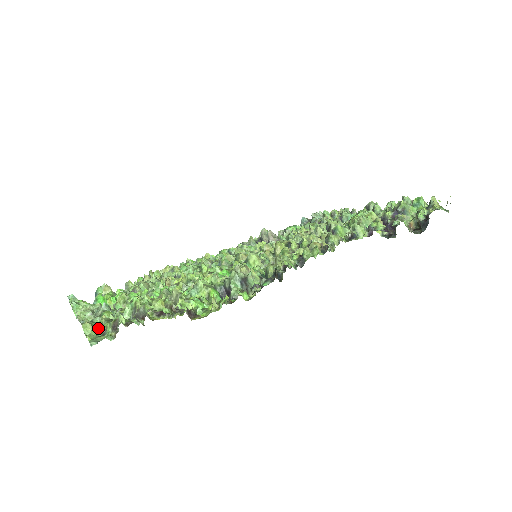
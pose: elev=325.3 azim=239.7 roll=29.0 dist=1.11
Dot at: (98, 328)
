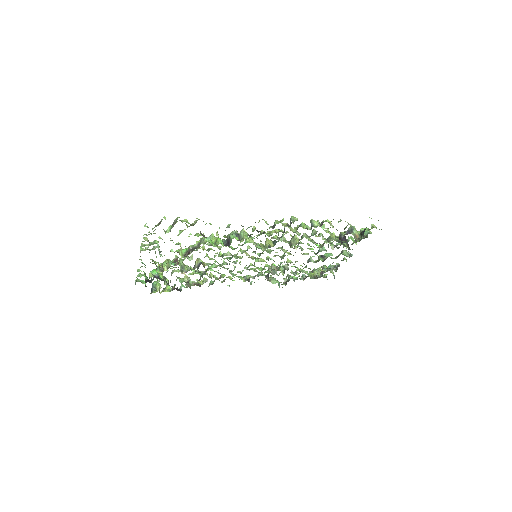
Dot at: (151, 233)
